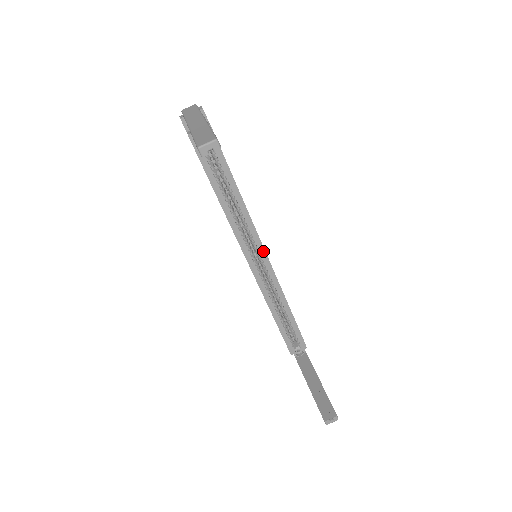
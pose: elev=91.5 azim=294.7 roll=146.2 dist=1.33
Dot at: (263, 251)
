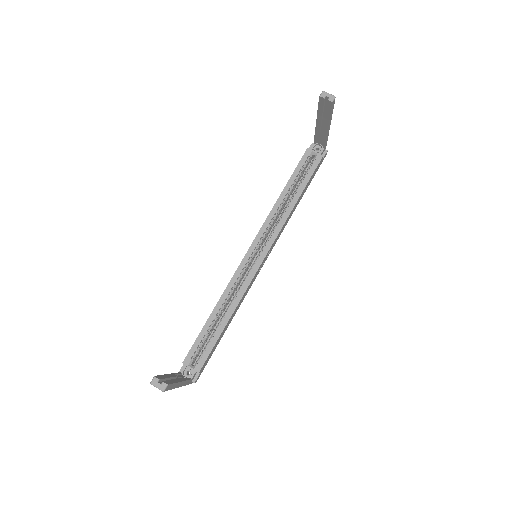
Dot at: (264, 255)
